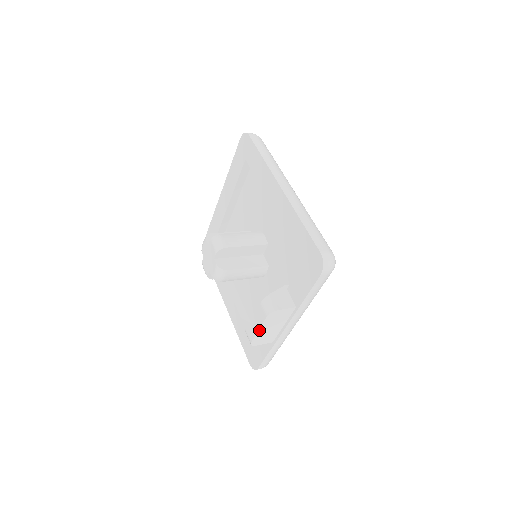
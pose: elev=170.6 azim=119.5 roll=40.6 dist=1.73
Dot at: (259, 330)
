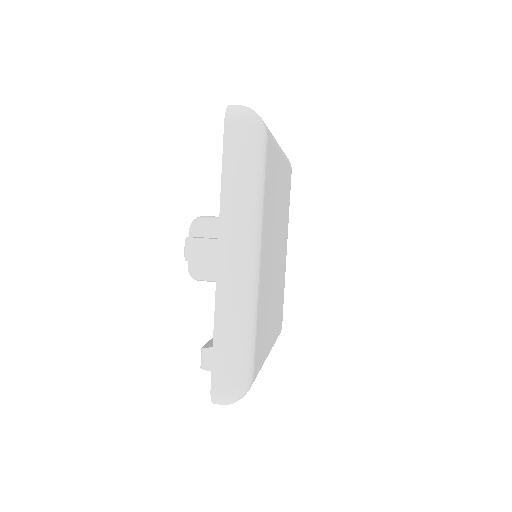
Dot at: occluded
